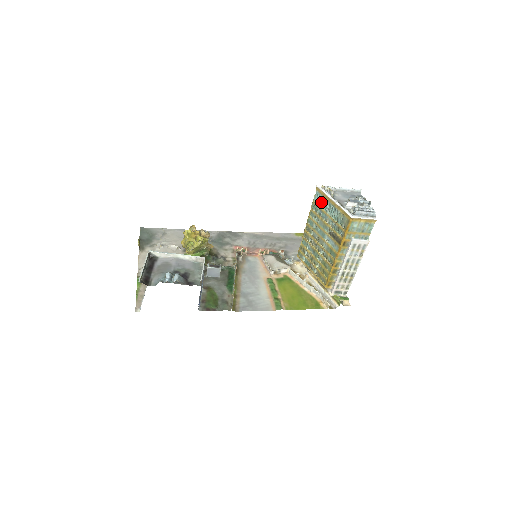
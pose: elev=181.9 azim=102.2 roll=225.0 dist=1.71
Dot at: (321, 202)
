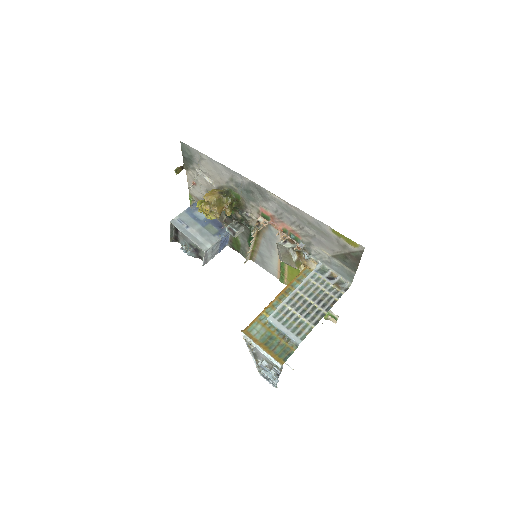
Dot at: occluded
